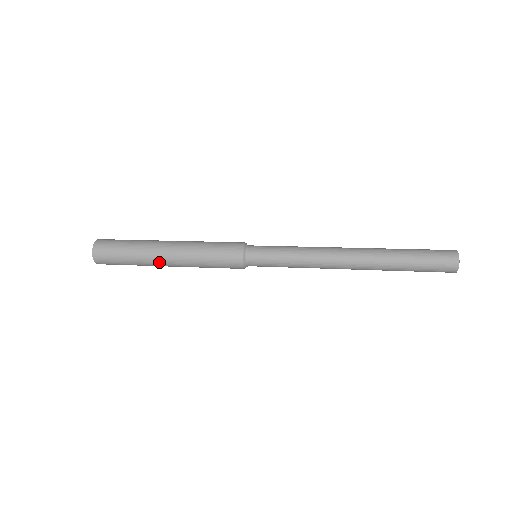
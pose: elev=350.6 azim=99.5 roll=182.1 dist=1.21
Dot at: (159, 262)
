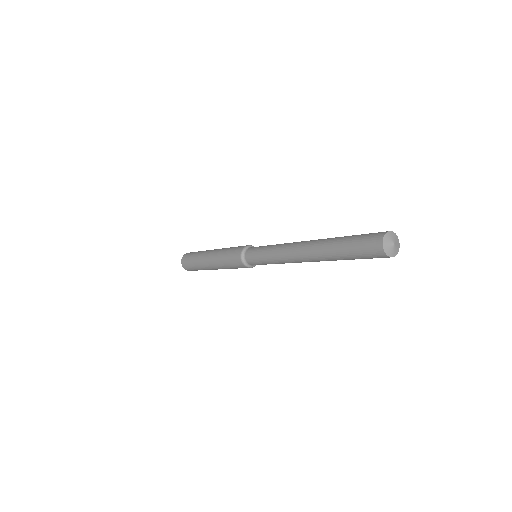
Dot at: (209, 268)
